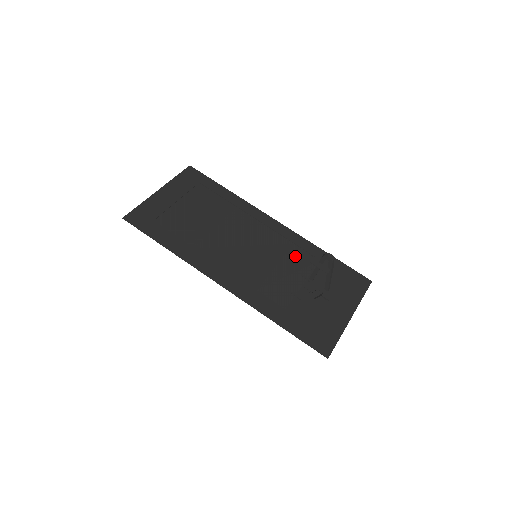
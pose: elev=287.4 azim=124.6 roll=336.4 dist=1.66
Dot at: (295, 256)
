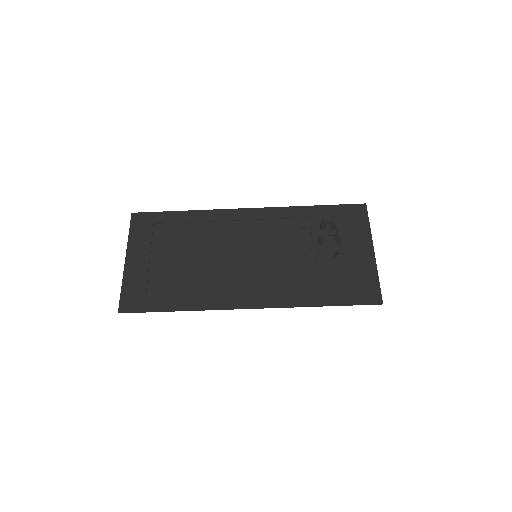
Dot at: (288, 230)
